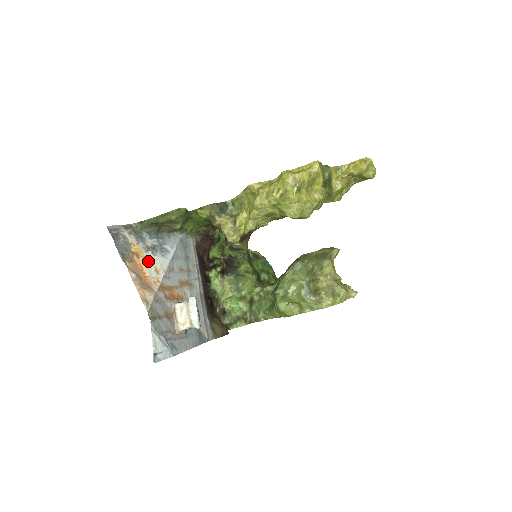
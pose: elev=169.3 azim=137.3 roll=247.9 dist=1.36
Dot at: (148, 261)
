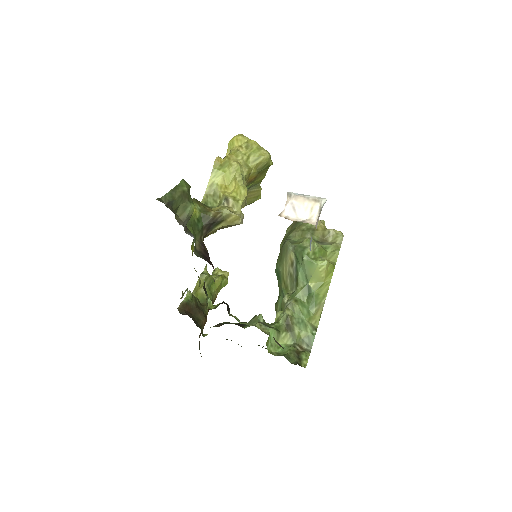
Dot at: occluded
